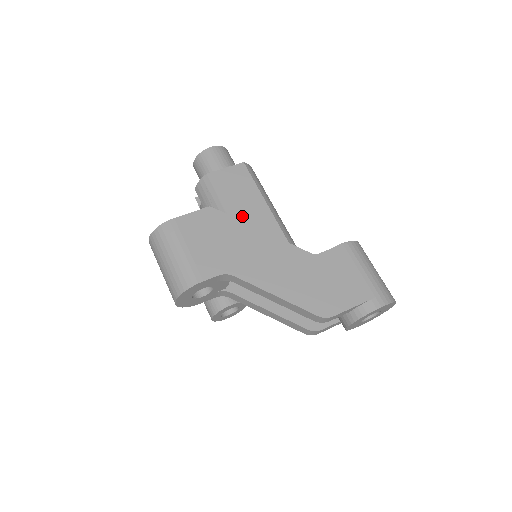
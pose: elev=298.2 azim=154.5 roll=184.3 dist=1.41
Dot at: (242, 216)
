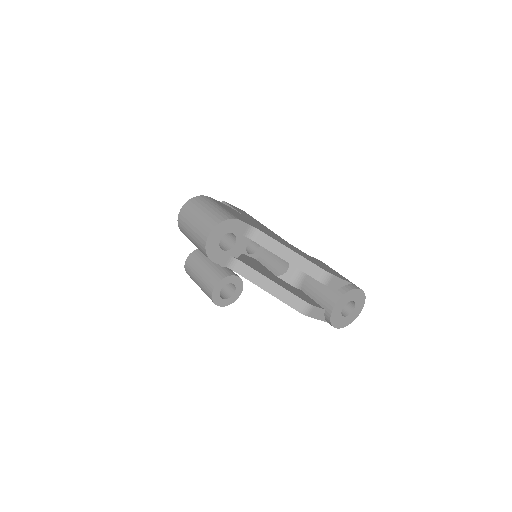
Dot at: (254, 221)
